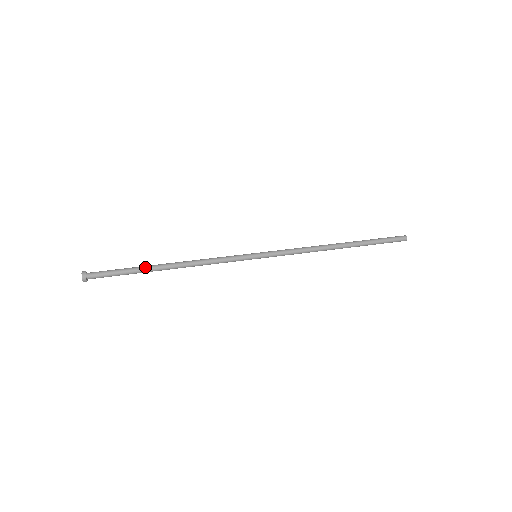
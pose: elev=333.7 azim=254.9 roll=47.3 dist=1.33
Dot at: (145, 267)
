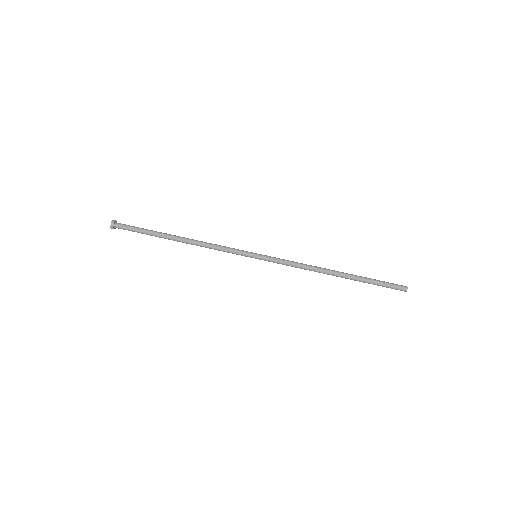
Dot at: (160, 236)
